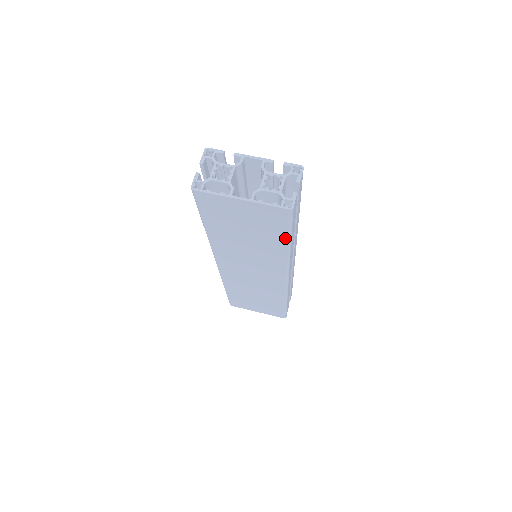
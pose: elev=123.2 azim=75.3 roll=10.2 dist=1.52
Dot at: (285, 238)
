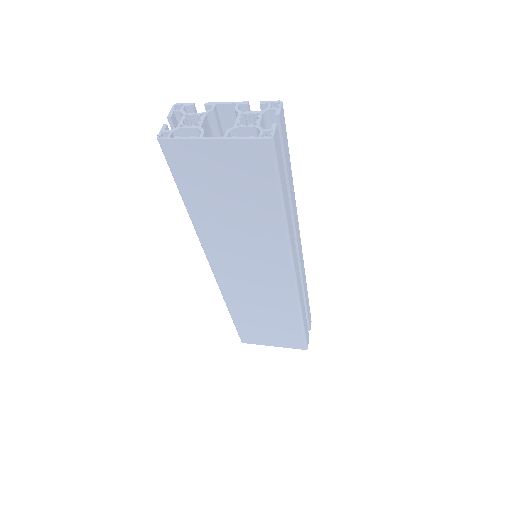
Dot at: (275, 195)
